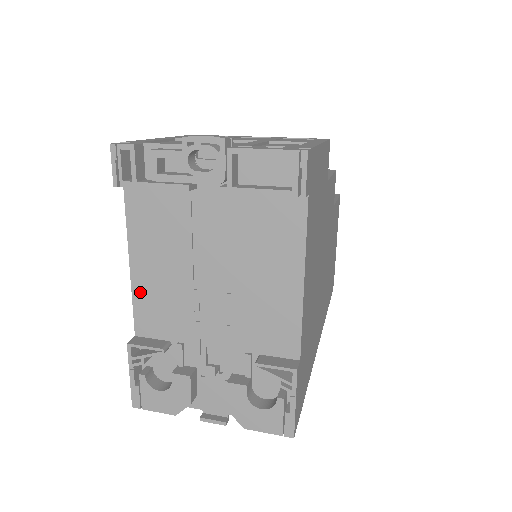
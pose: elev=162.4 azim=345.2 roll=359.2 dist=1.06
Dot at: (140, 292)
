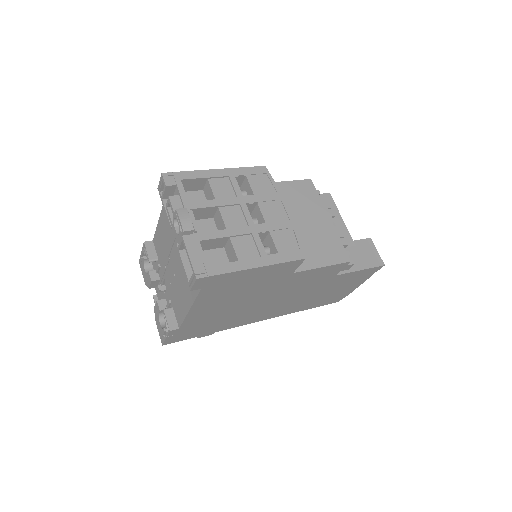
Dot at: (158, 230)
